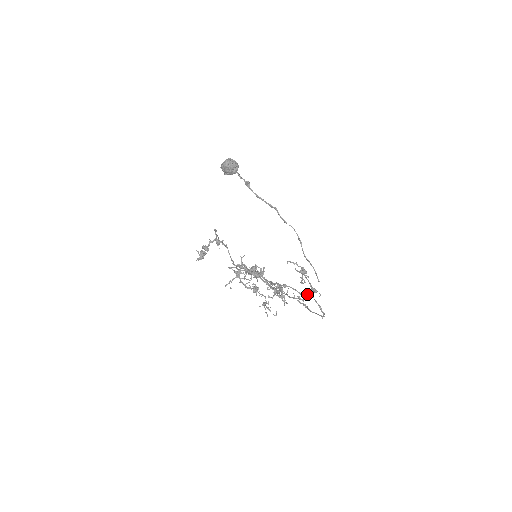
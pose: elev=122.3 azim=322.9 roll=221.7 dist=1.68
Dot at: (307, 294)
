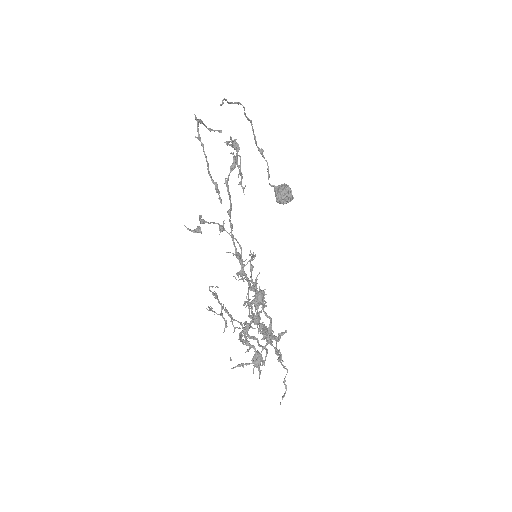
Dot at: occluded
